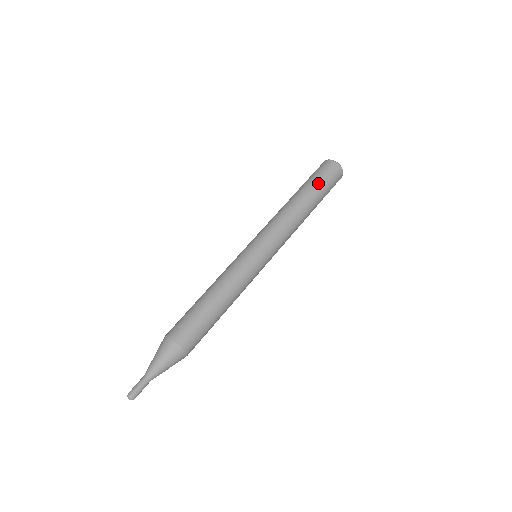
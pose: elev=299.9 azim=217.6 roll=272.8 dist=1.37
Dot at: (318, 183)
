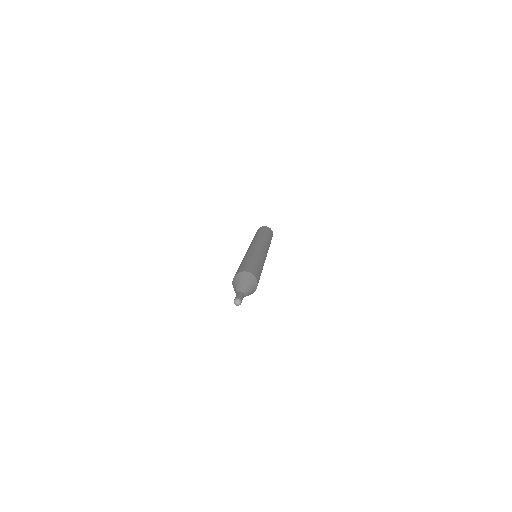
Dot at: (269, 233)
